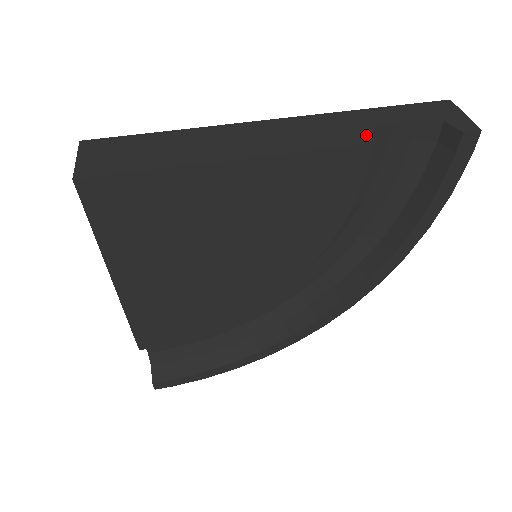
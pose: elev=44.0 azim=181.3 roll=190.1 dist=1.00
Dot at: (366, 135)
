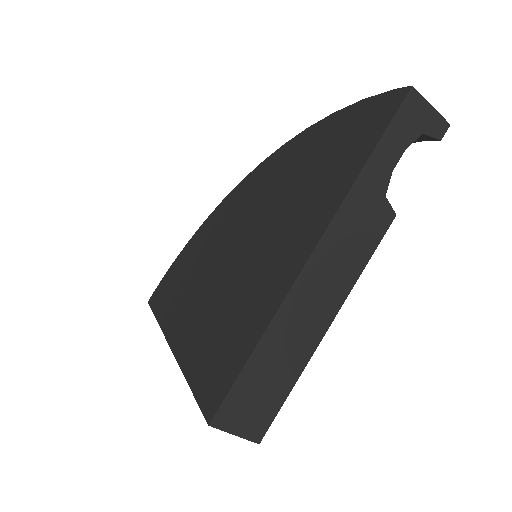
Dot at: (386, 210)
